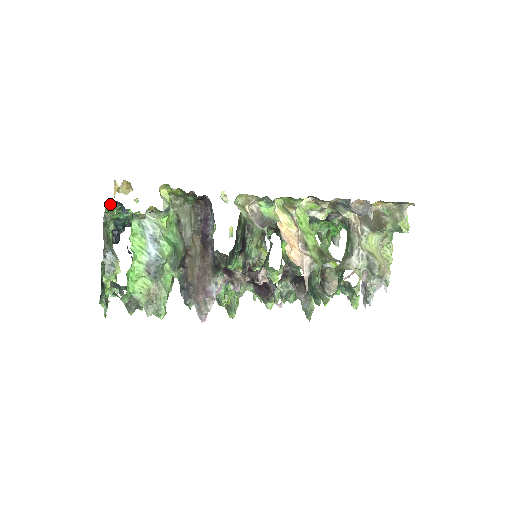
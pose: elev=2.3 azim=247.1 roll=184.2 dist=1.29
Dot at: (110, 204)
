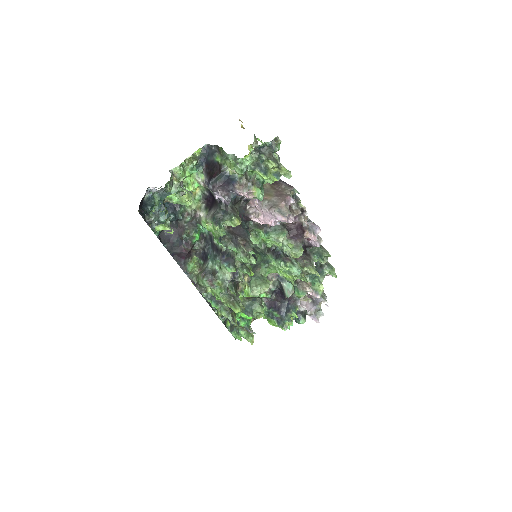
Dot at: (193, 156)
